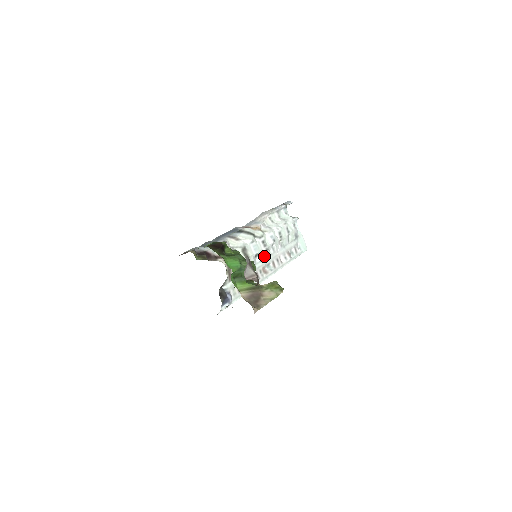
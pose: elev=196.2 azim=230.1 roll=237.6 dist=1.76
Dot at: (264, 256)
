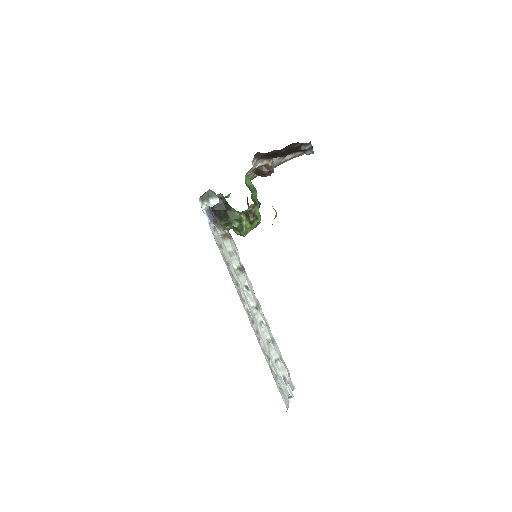
Dot at: (251, 303)
